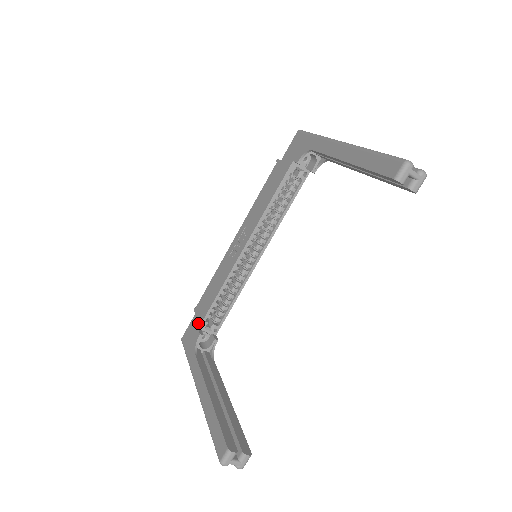
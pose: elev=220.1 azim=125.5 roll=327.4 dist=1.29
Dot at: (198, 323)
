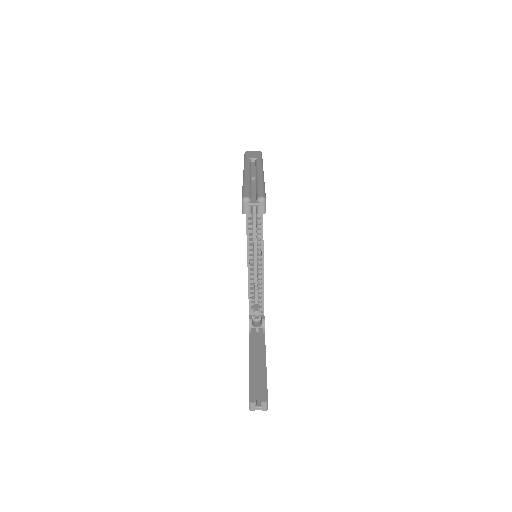
Dot at: occluded
